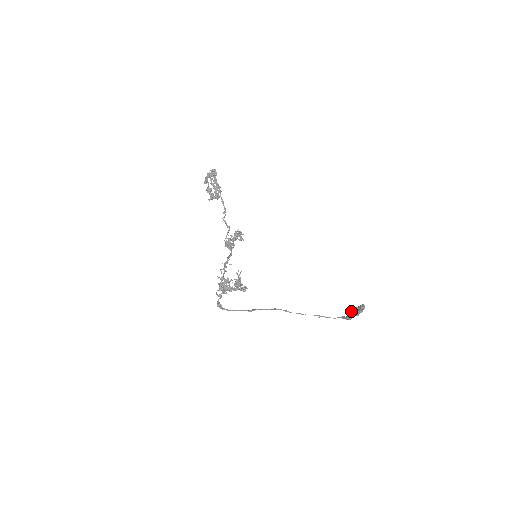
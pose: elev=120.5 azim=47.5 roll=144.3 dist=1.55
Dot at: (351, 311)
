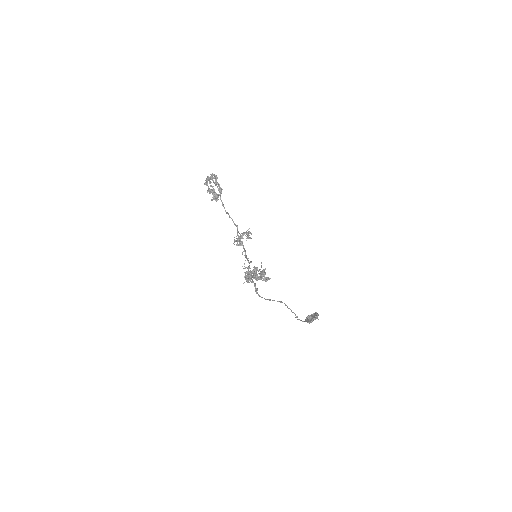
Dot at: (307, 317)
